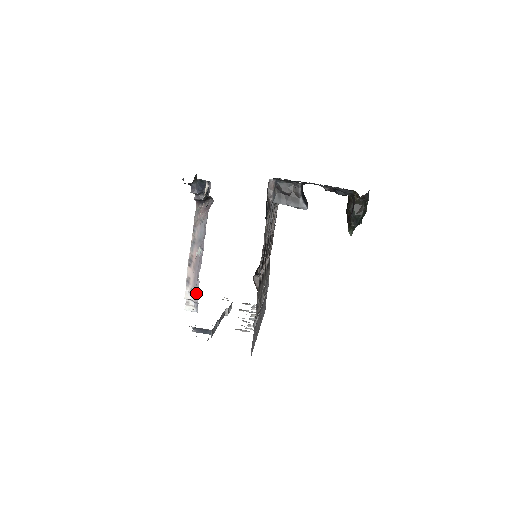
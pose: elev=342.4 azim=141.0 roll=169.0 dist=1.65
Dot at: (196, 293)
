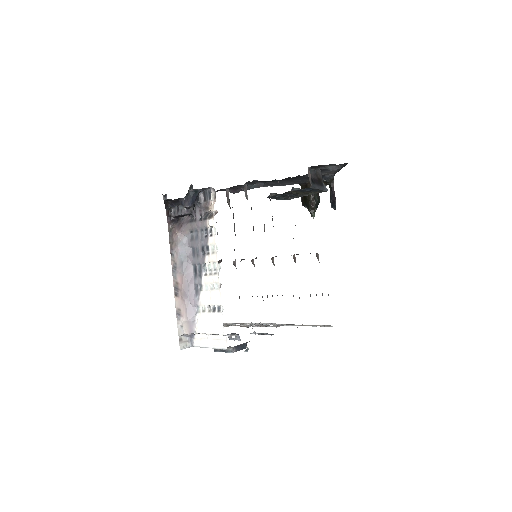
Dot at: (194, 322)
